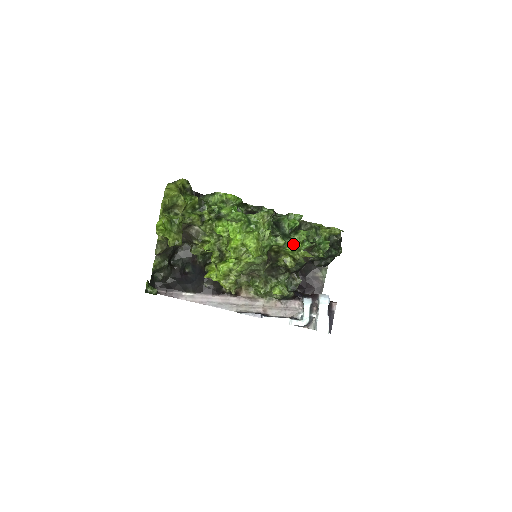
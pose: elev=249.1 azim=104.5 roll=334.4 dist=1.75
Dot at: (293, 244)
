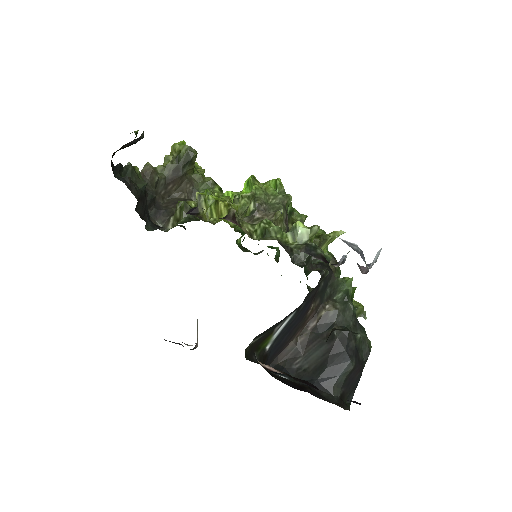
Dot at: occluded
